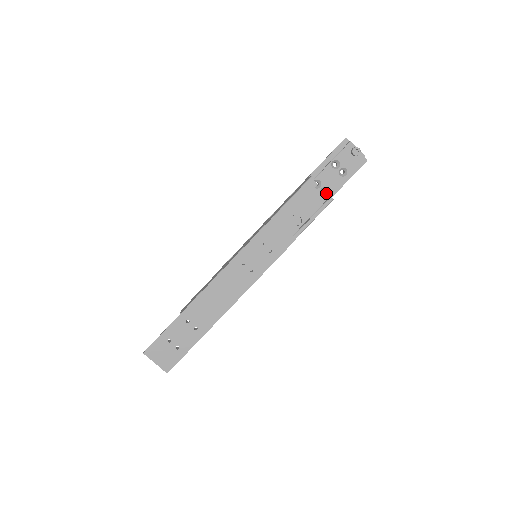
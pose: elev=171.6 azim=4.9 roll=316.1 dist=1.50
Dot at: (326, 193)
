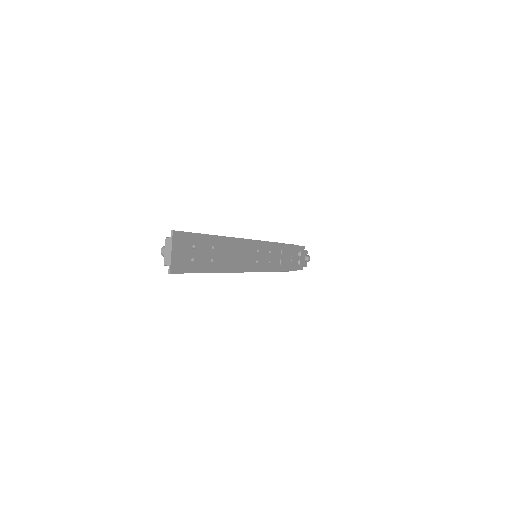
Dot at: occluded
